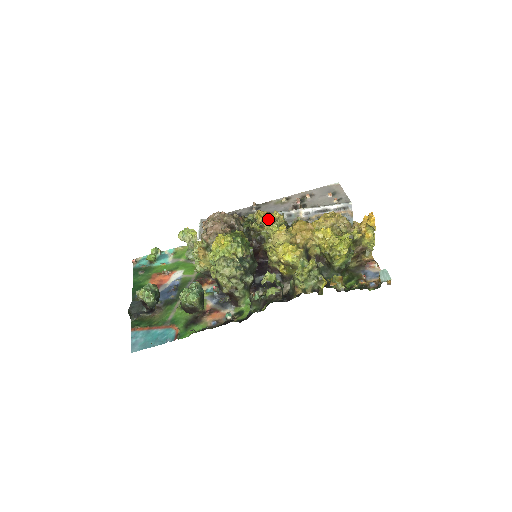
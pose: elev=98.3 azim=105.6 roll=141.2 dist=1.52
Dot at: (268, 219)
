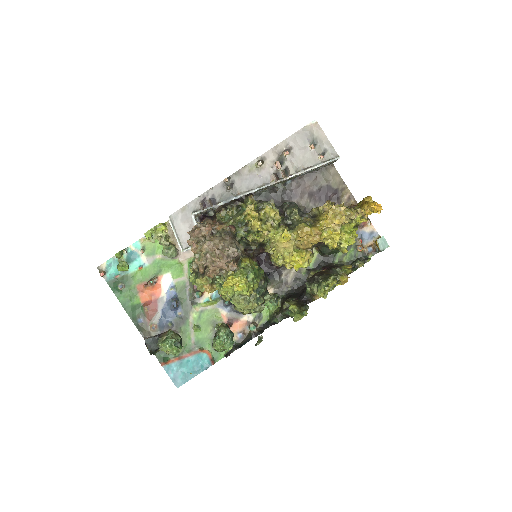
Dot at: (262, 219)
